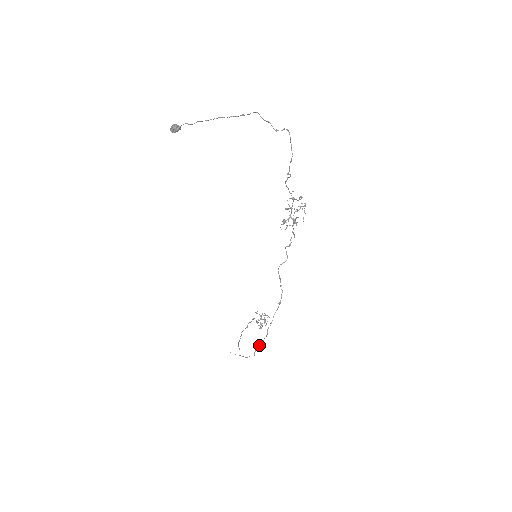
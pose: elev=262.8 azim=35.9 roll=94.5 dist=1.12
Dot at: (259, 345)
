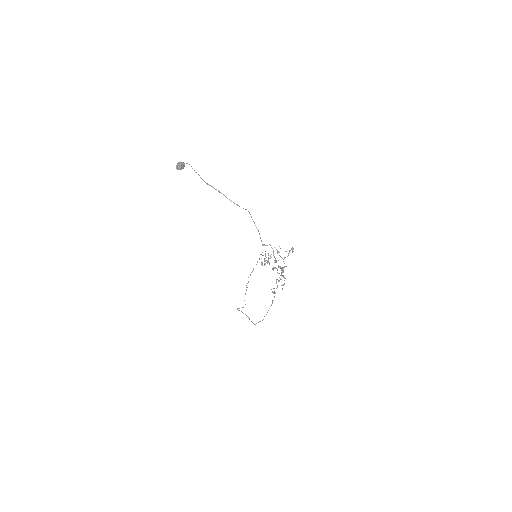
Dot at: (258, 322)
